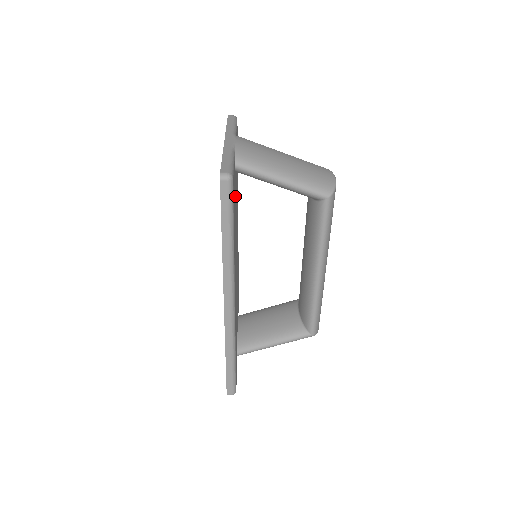
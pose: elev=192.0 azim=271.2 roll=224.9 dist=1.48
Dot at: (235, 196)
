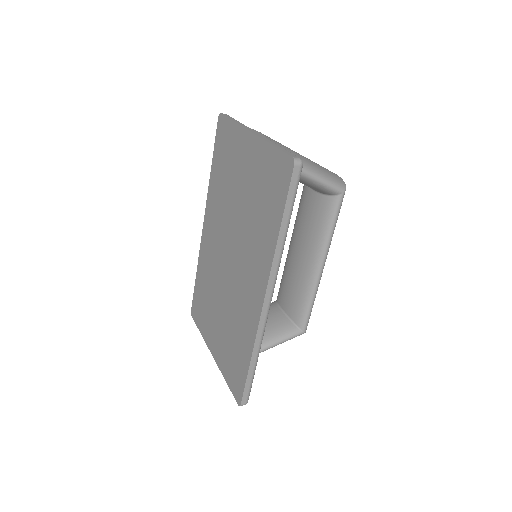
Dot at: occluded
